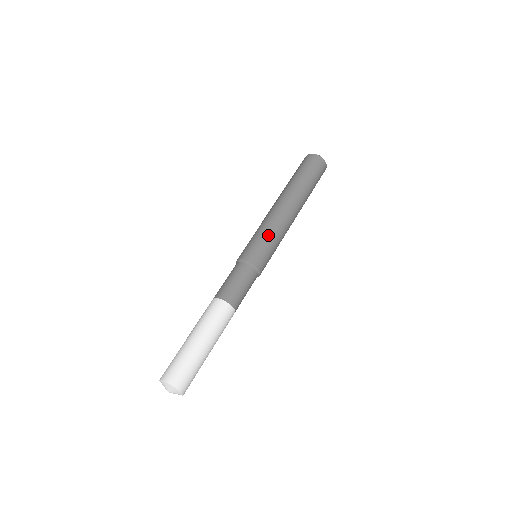
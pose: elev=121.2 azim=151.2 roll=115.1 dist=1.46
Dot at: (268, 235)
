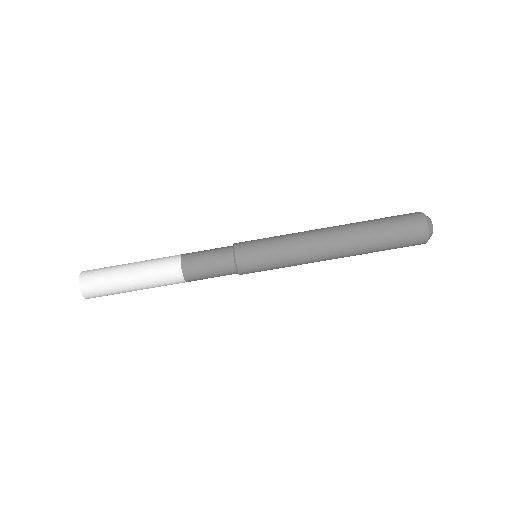
Dot at: occluded
